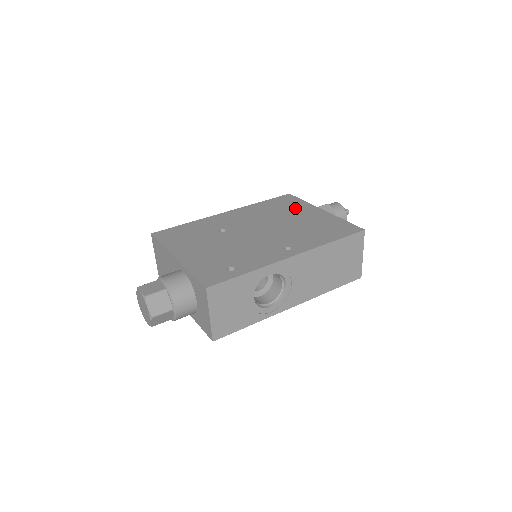
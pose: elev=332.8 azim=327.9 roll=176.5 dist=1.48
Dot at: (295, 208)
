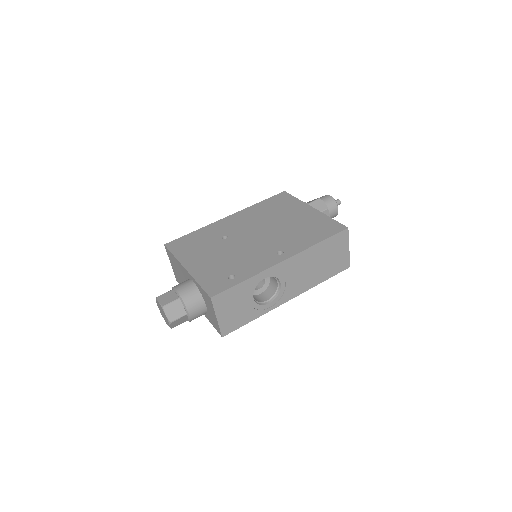
Dot at: (289, 208)
